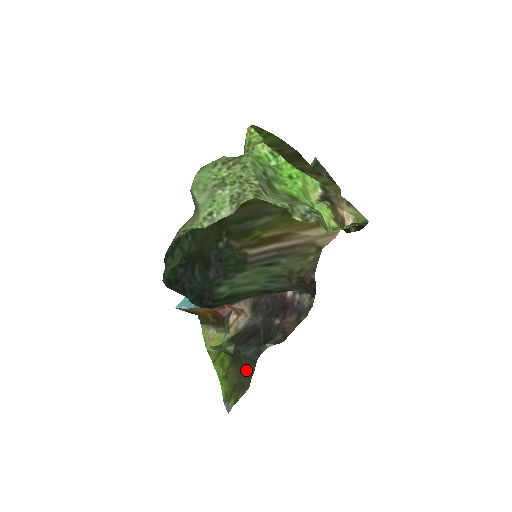
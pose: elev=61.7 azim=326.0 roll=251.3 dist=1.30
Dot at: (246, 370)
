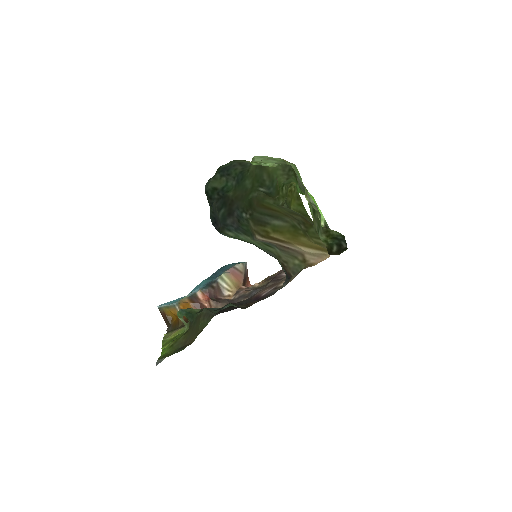
Dot at: (199, 326)
